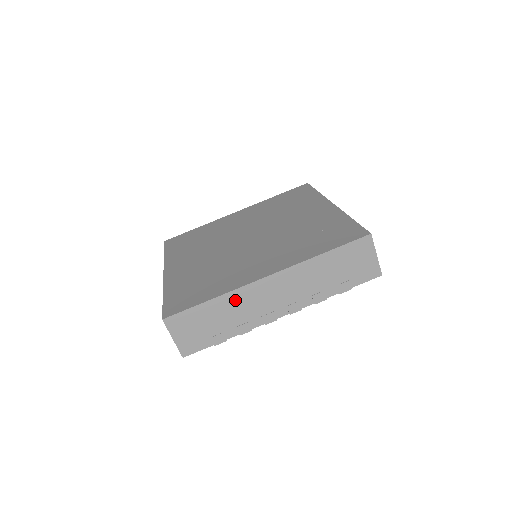
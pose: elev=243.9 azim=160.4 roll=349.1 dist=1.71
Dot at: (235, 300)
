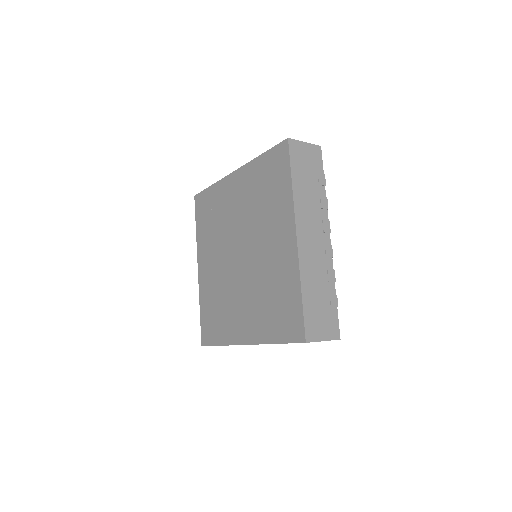
Dot at: occluded
